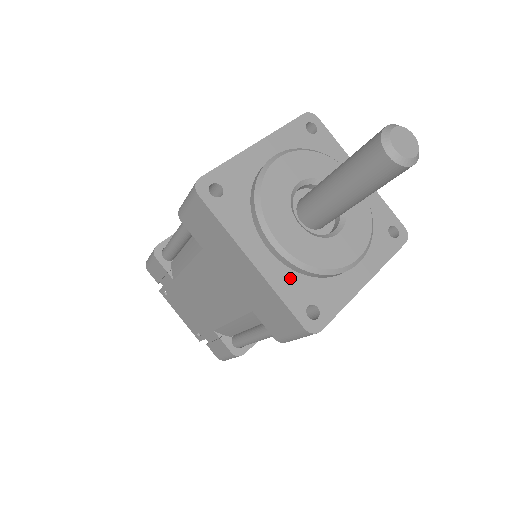
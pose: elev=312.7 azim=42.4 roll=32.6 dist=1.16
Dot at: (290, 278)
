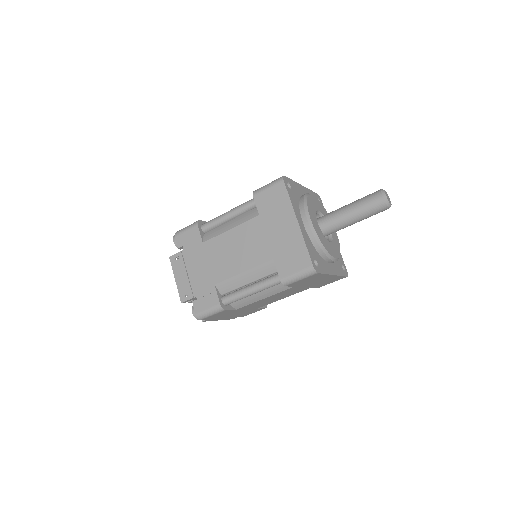
Dot at: (309, 242)
